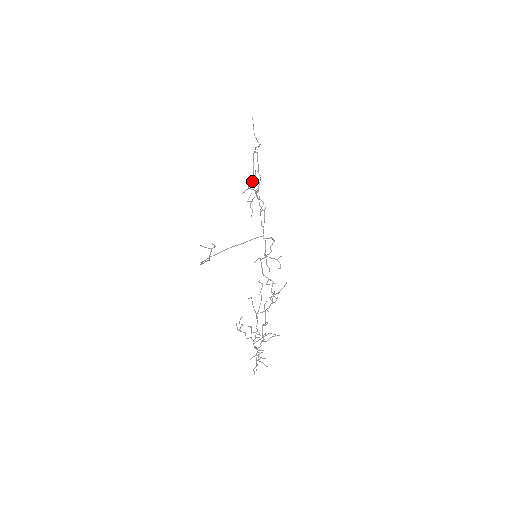
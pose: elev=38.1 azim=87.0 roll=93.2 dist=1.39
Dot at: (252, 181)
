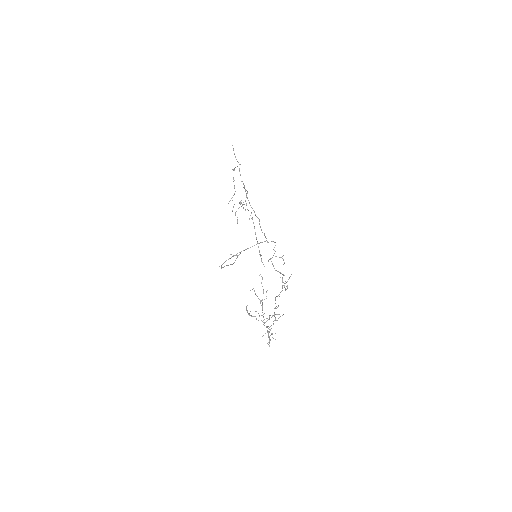
Dot at: (234, 194)
